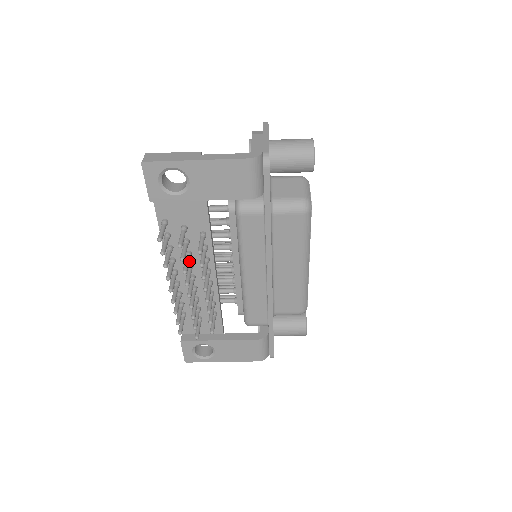
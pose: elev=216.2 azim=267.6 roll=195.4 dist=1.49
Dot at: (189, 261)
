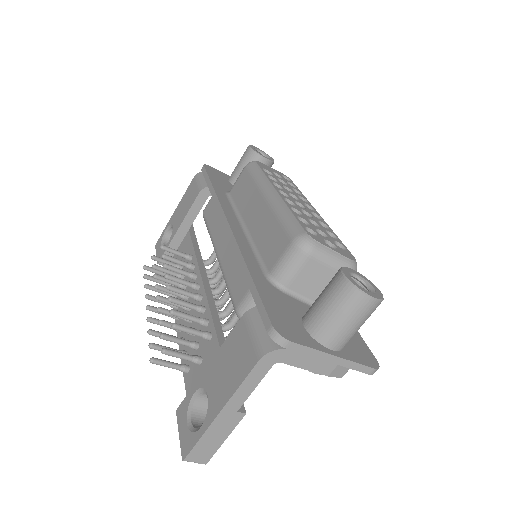
Dot at: occluded
